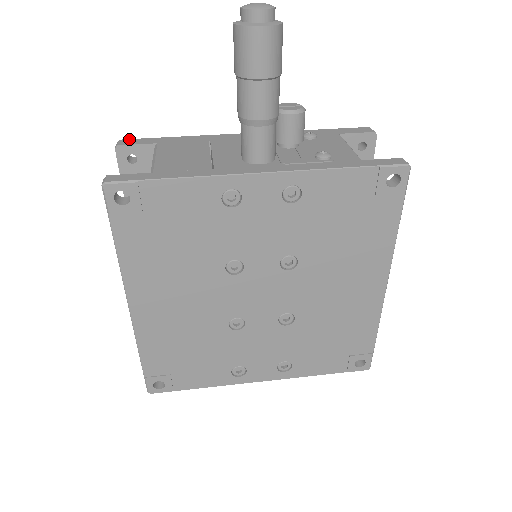
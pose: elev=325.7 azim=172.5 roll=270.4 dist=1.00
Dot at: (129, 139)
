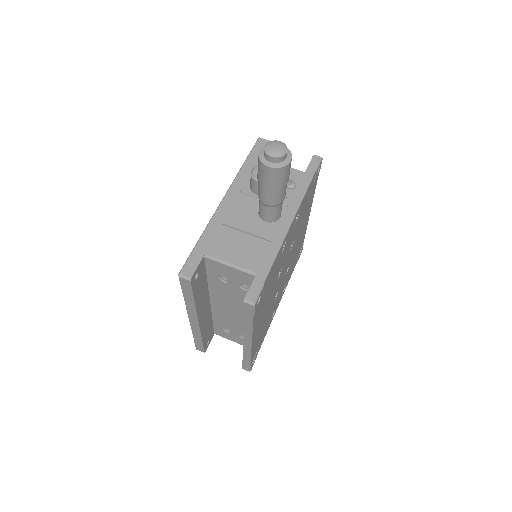
Dot at: (184, 267)
